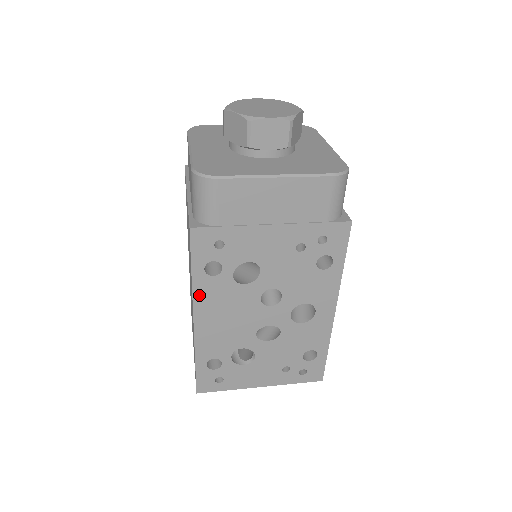
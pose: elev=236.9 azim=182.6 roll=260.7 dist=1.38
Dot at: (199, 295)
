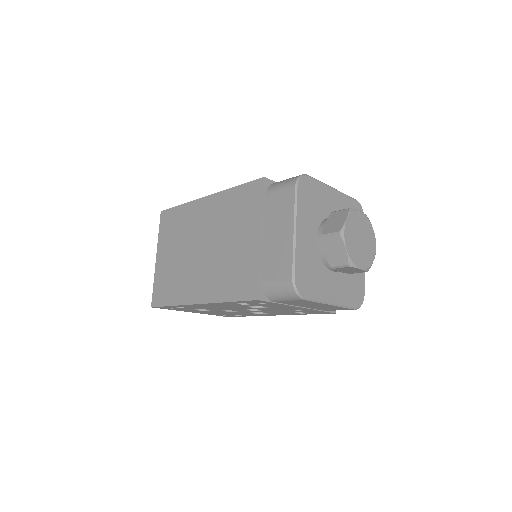
Dot at: (218, 303)
